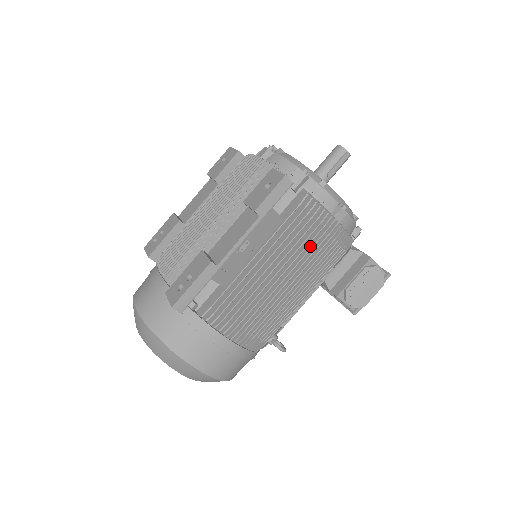
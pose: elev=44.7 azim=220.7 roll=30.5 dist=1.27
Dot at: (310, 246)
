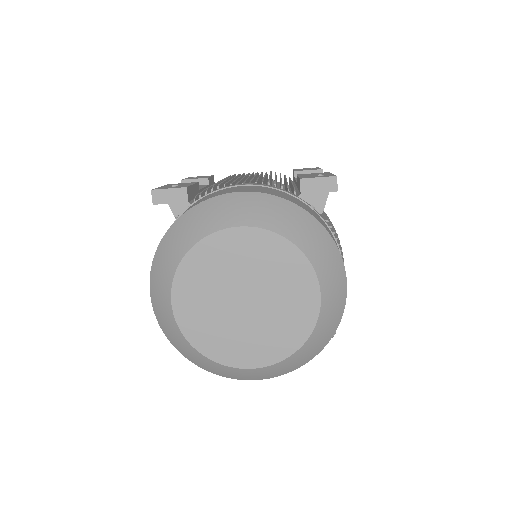
Dot at: occluded
